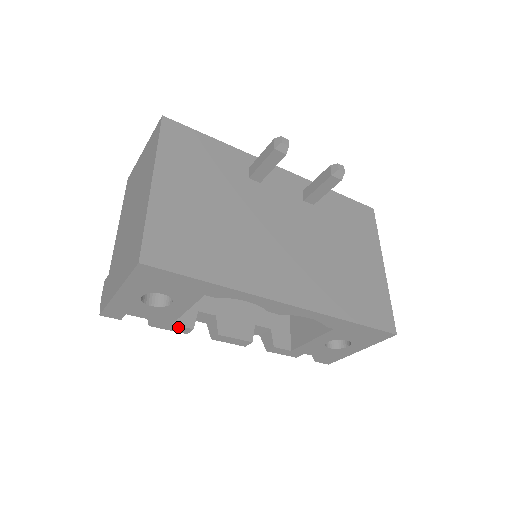
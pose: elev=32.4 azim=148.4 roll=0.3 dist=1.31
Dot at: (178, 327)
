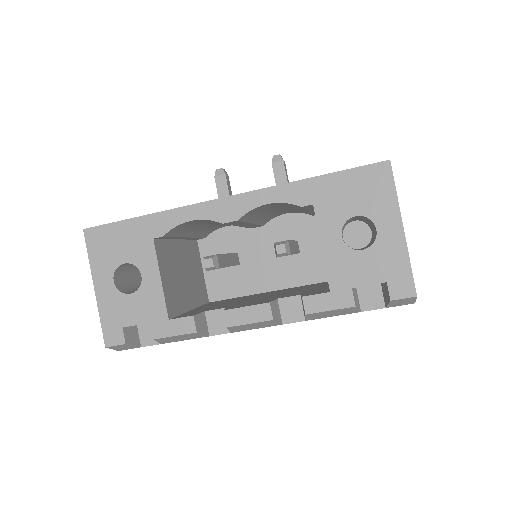
Dot at: (178, 322)
